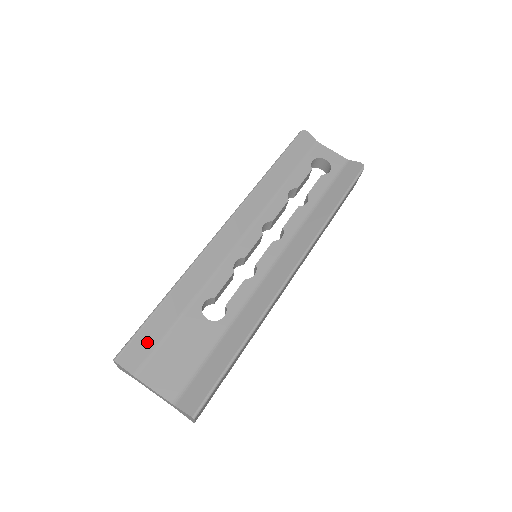
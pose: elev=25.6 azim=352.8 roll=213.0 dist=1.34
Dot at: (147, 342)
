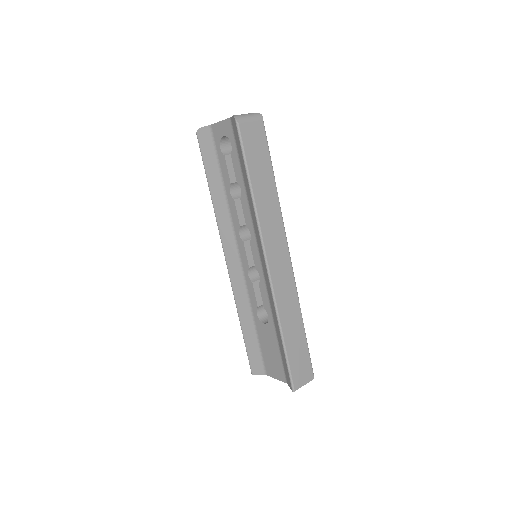
Dot at: (255, 355)
